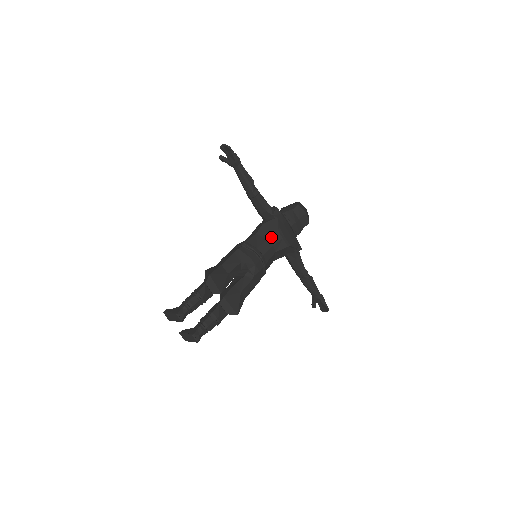
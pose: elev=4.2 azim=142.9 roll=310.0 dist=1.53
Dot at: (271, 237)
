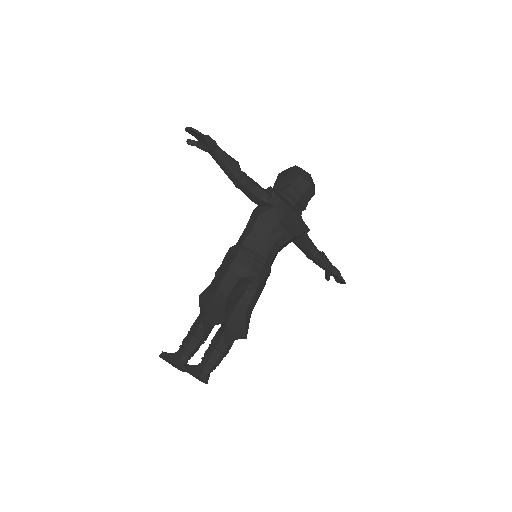
Dot at: (272, 232)
